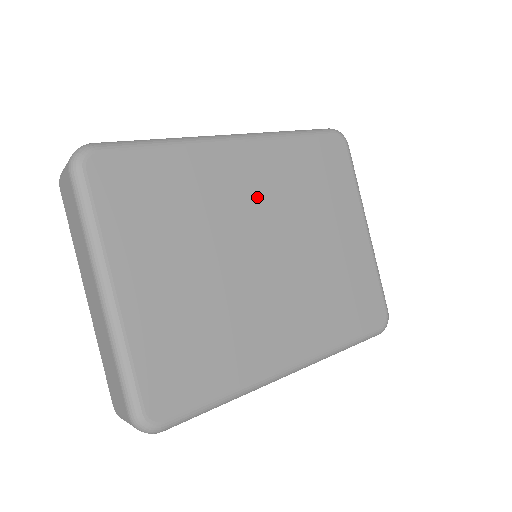
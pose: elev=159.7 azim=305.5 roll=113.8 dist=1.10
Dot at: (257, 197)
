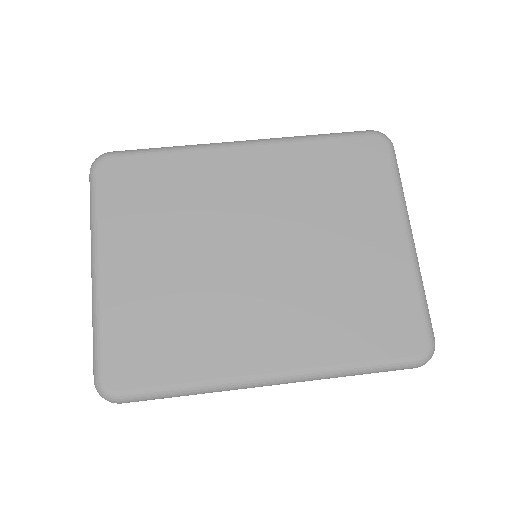
Dot at: (258, 197)
